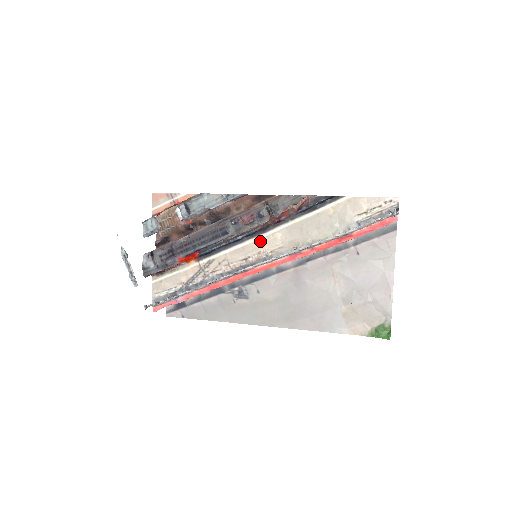
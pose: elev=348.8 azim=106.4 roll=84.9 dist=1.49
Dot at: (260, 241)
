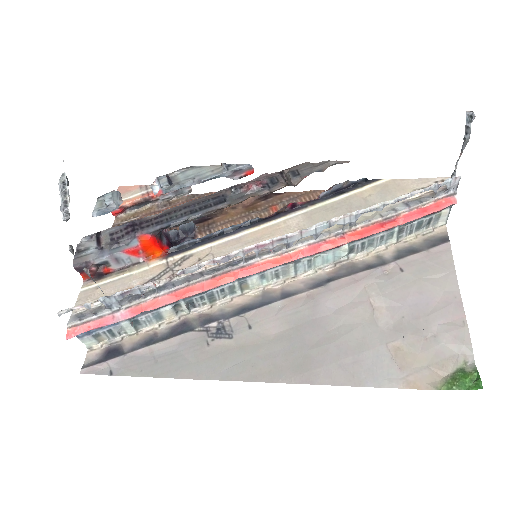
Dot at: (266, 229)
